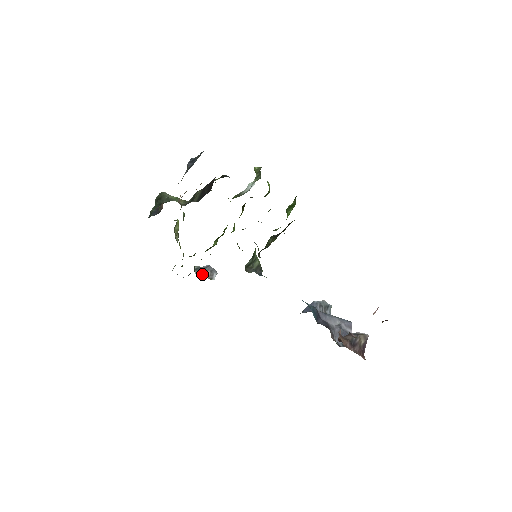
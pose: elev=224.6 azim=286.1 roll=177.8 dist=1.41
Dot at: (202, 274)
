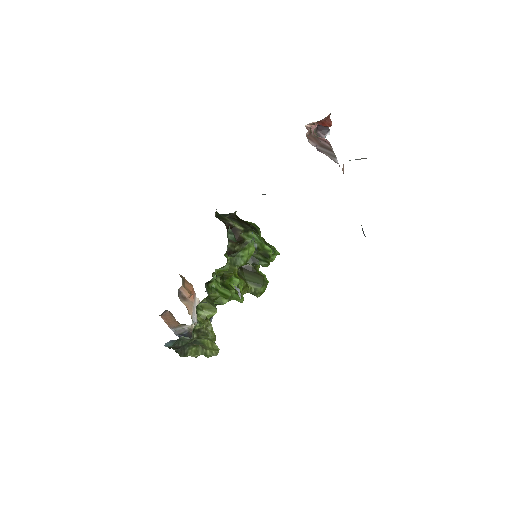
Dot at: occluded
